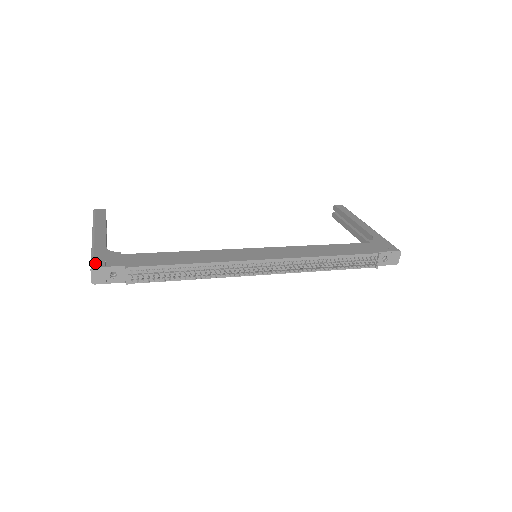
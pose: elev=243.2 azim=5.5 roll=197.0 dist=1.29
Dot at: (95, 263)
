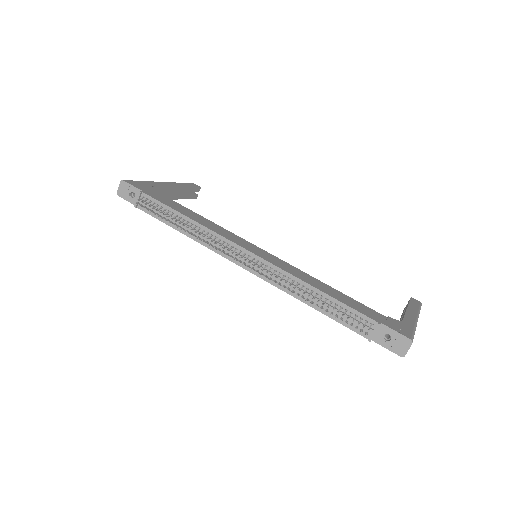
Dot at: (129, 181)
